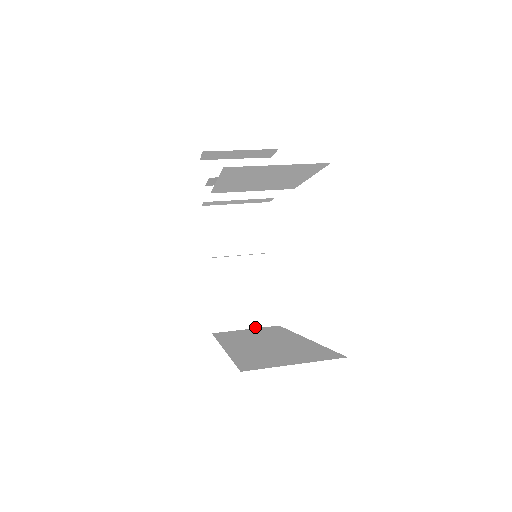
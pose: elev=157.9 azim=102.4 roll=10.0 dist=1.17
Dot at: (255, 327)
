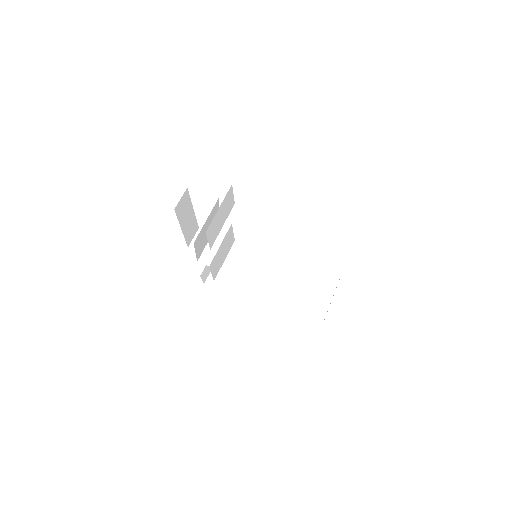
Dot at: occluded
